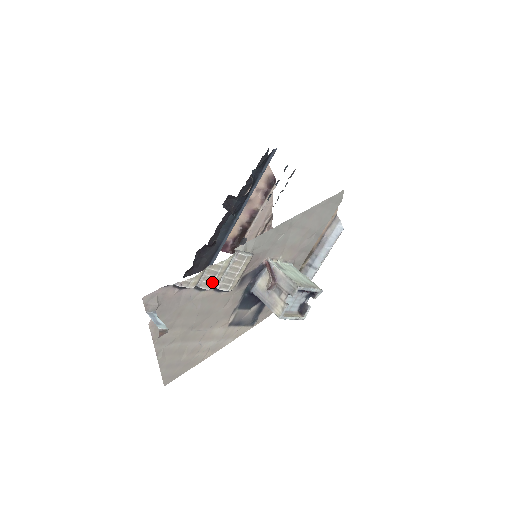
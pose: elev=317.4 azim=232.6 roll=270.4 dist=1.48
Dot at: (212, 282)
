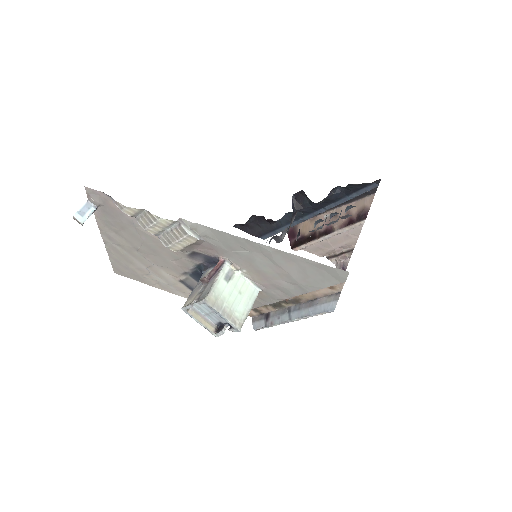
Dot at: (148, 226)
